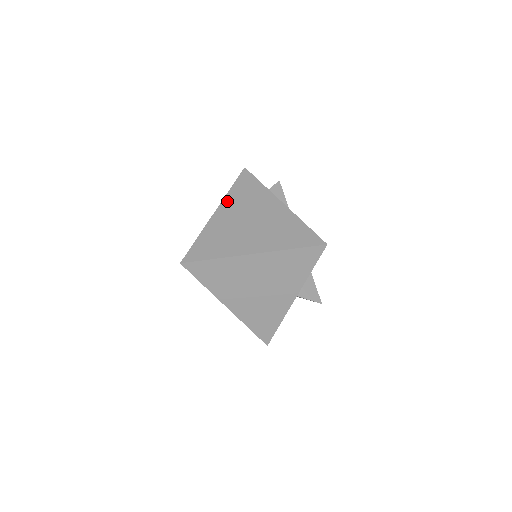
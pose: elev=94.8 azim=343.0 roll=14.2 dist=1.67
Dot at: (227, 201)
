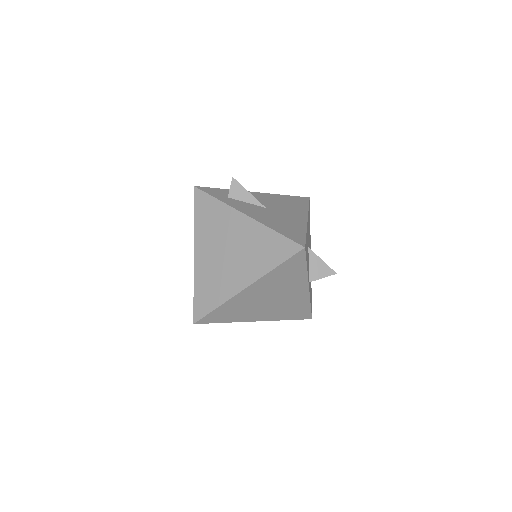
Dot at: (198, 237)
